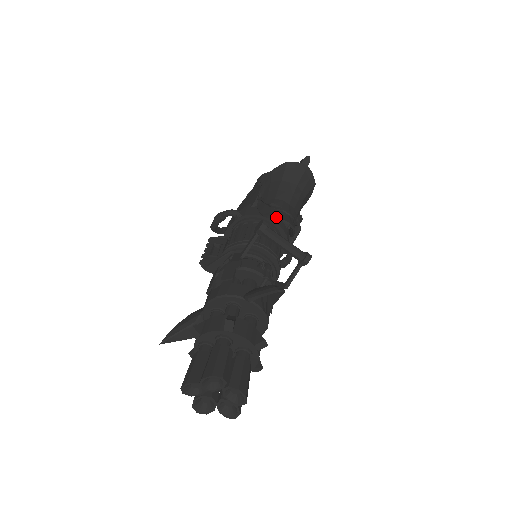
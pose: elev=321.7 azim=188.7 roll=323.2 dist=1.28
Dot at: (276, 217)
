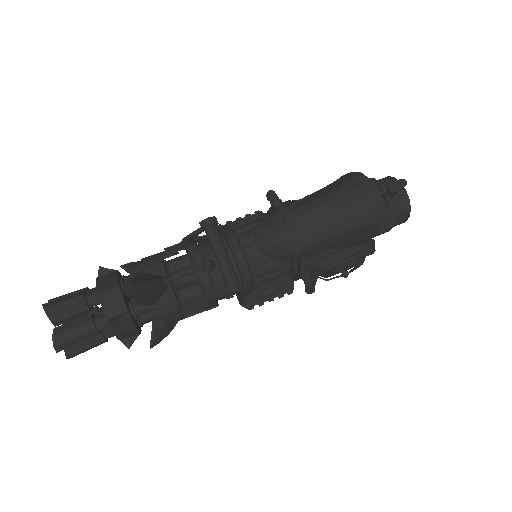
Dot at: occluded
